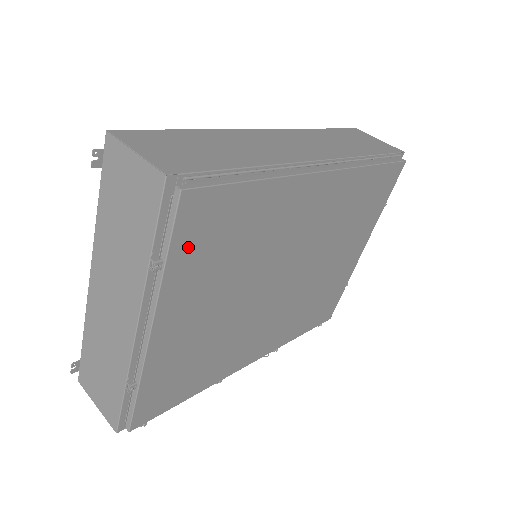
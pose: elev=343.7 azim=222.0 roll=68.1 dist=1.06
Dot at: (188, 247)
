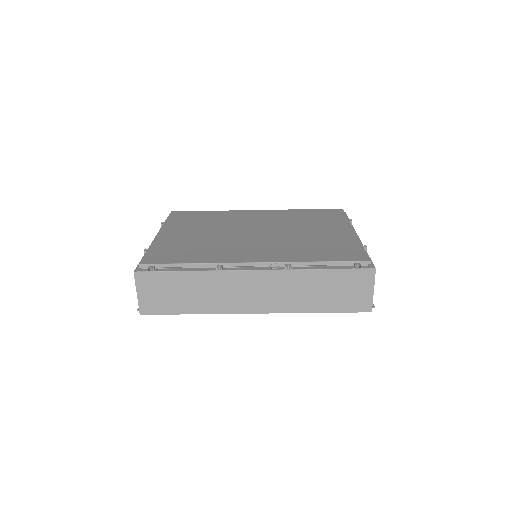
Dot at: (176, 219)
